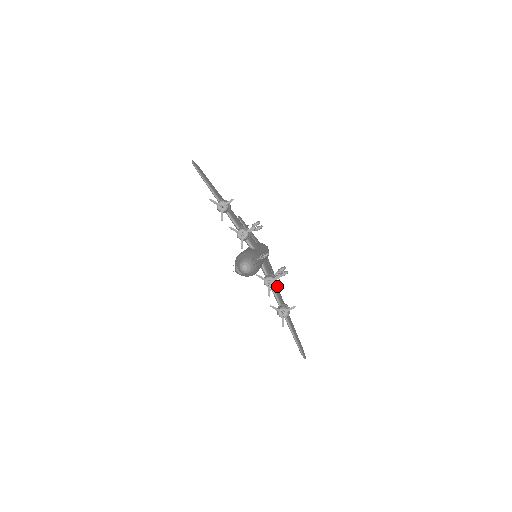
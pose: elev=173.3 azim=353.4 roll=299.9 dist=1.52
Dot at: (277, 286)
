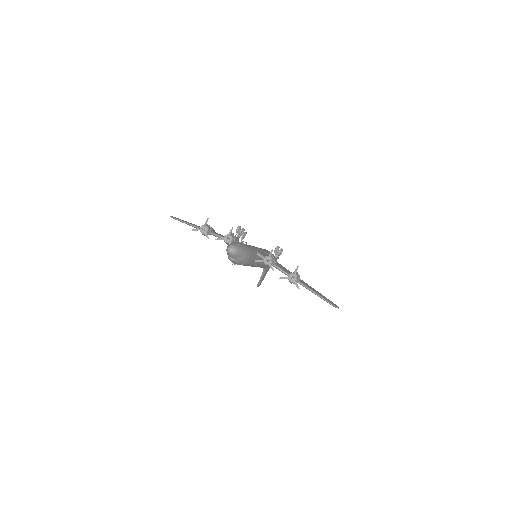
Dot at: occluded
